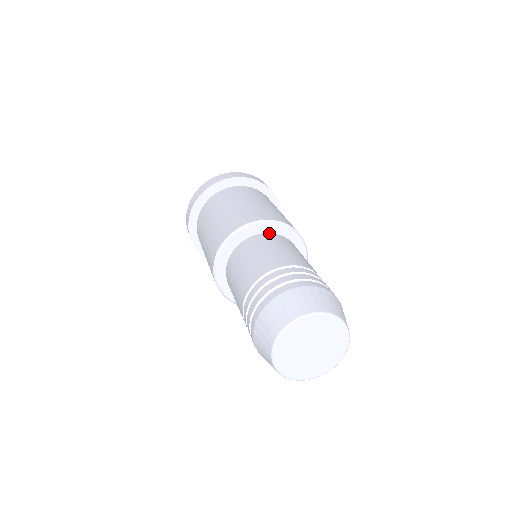
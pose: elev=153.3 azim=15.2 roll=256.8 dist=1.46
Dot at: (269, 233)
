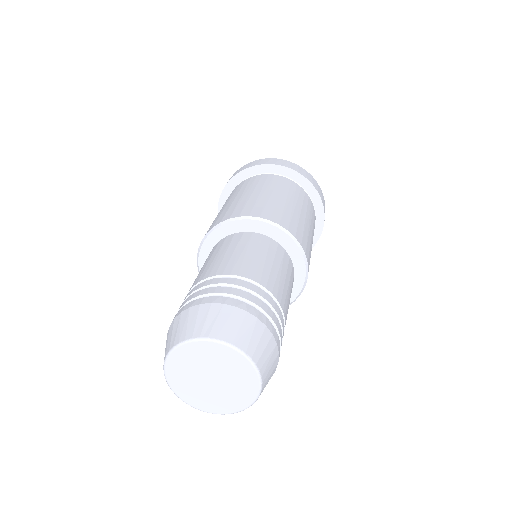
Dot at: (244, 232)
